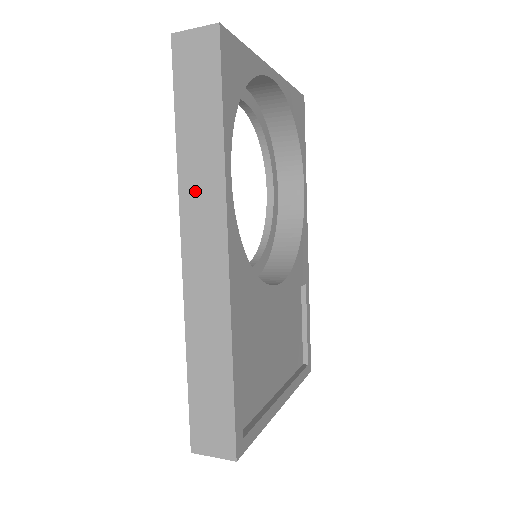
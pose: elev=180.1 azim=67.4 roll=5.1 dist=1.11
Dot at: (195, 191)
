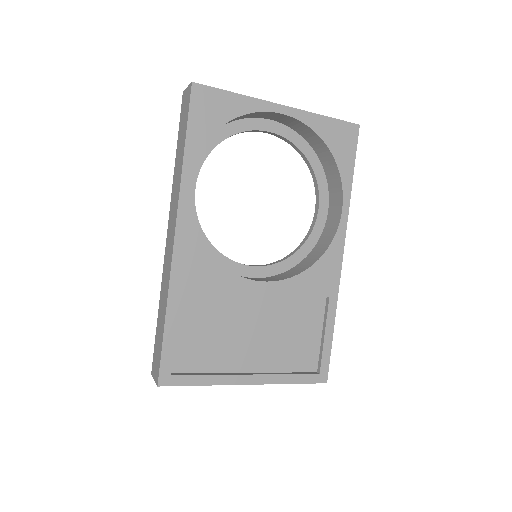
Dot at: (174, 194)
